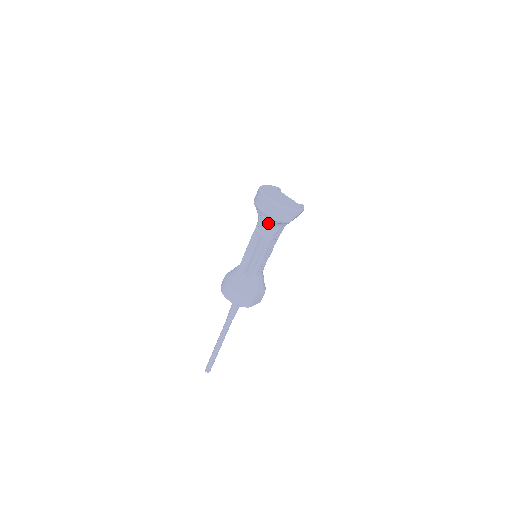
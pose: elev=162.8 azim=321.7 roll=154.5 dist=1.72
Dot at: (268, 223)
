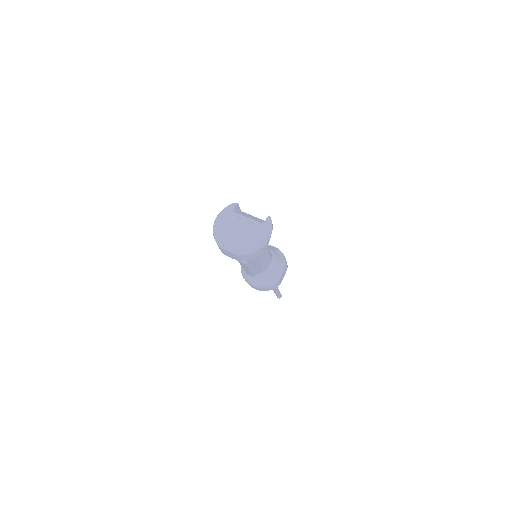
Dot at: occluded
